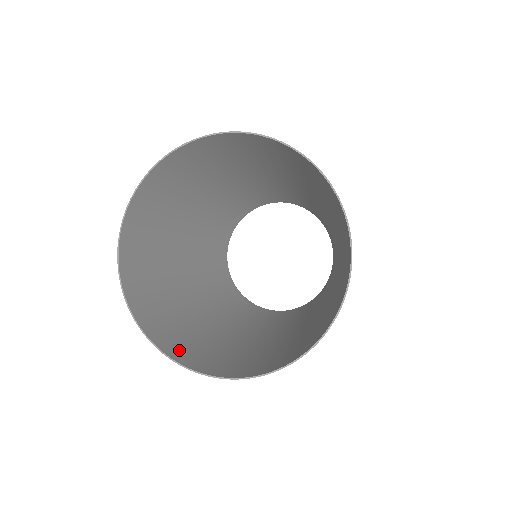
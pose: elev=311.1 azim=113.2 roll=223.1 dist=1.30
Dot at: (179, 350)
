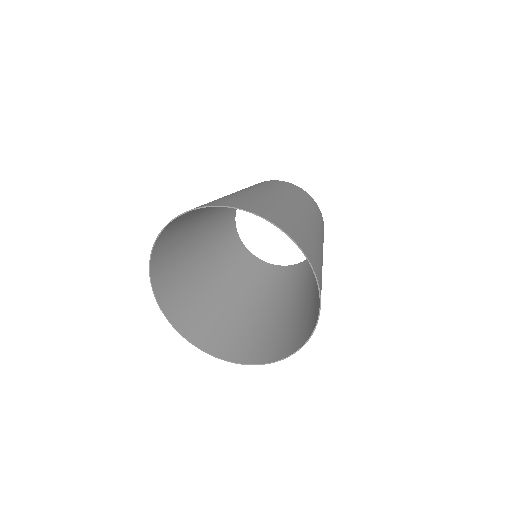
Dot at: (197, 333)
